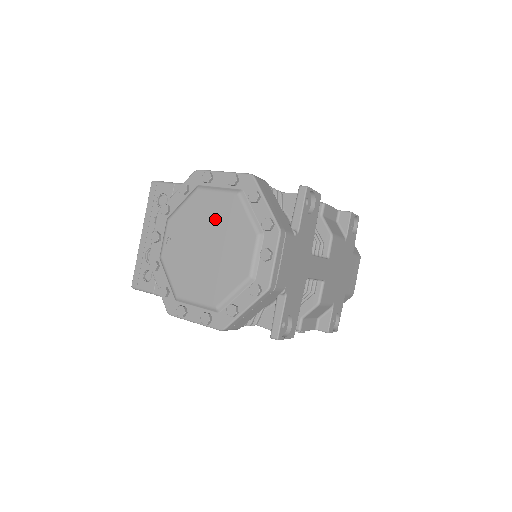
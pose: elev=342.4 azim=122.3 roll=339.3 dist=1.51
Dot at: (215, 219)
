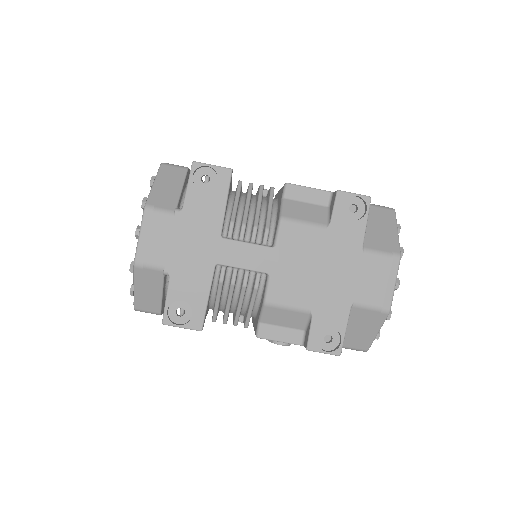
Dot at: occluded
